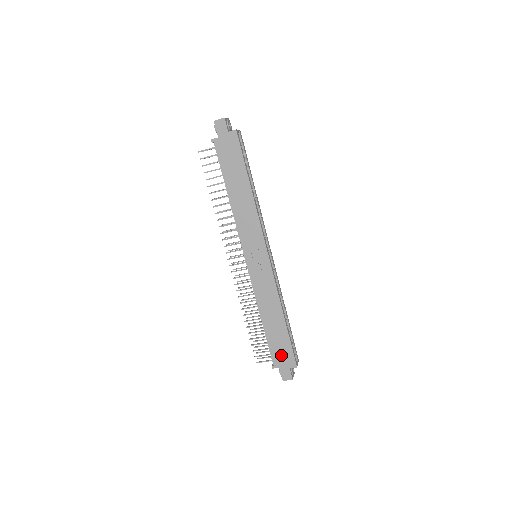
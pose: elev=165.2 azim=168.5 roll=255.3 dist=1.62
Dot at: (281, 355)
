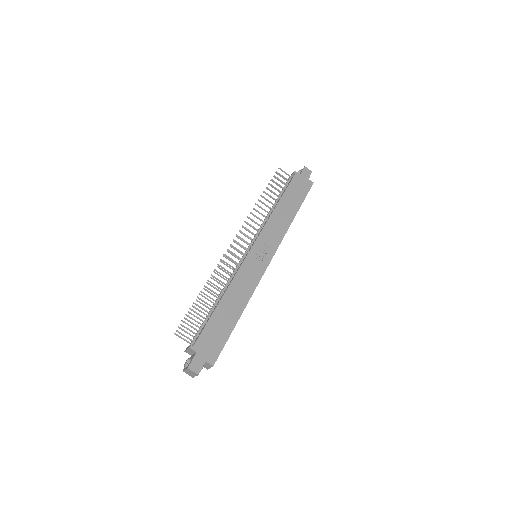
Dot at: (210, 342)
